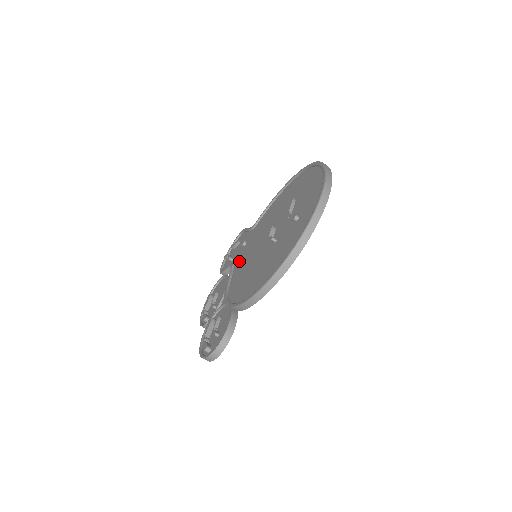
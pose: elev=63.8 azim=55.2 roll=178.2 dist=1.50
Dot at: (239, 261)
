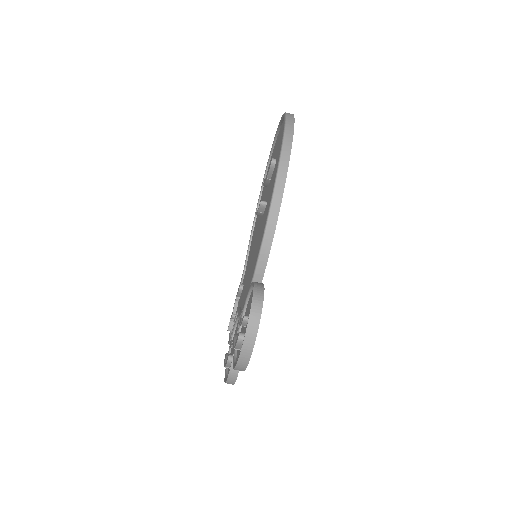
Dot at: occluded
